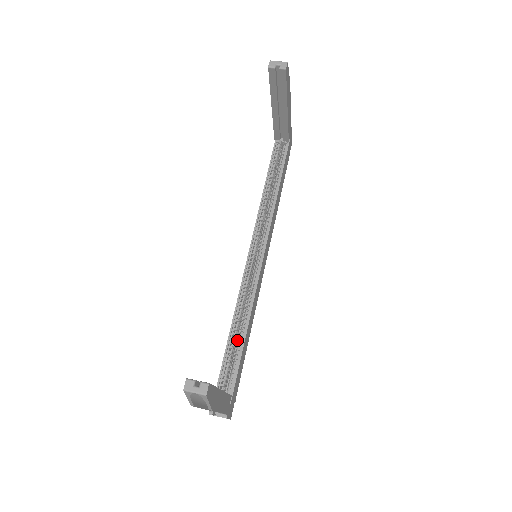
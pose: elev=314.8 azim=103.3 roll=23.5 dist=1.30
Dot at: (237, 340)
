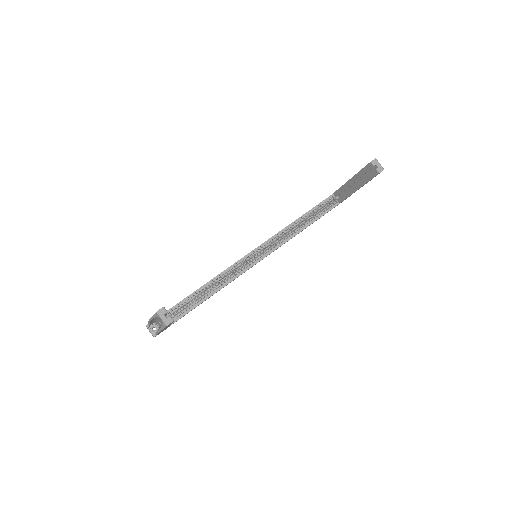
Dot at: (199, 295)
